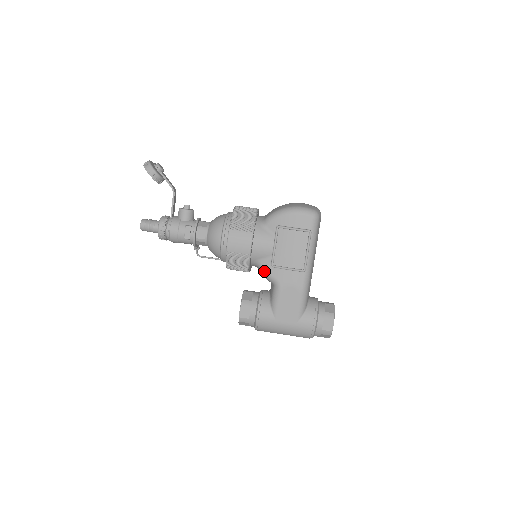
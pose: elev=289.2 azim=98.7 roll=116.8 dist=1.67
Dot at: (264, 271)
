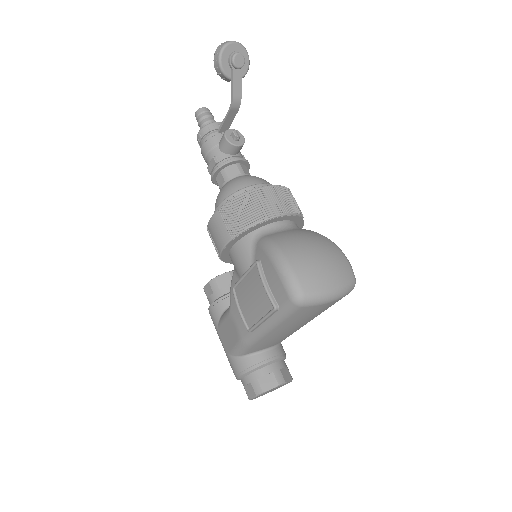
Dot at: (231, 282)
